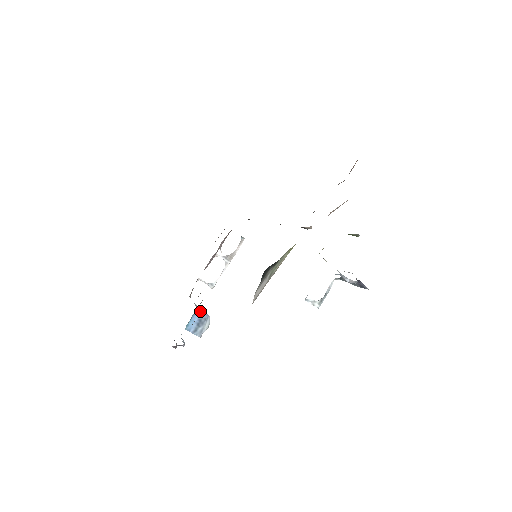
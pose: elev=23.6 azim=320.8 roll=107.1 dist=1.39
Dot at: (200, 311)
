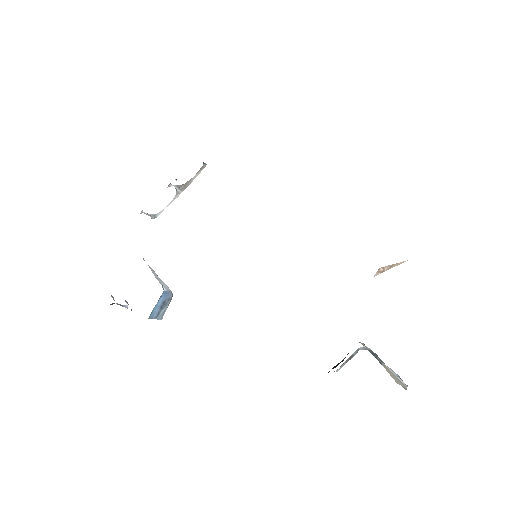
Dot at: (165, 292)
